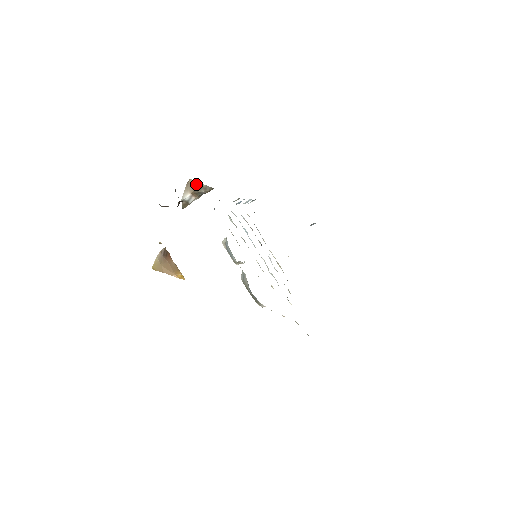
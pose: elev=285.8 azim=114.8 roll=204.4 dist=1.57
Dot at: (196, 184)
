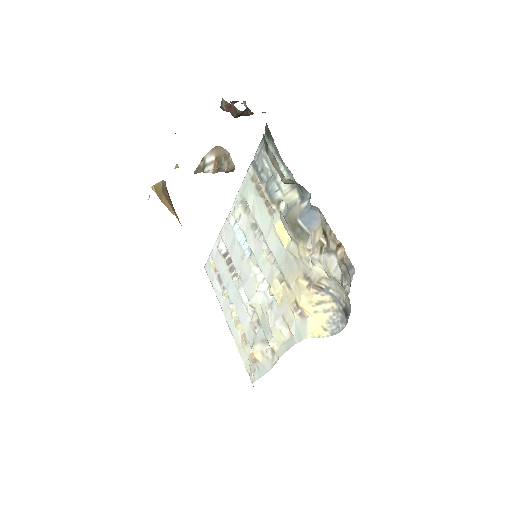
Dot at: (224, 151)
